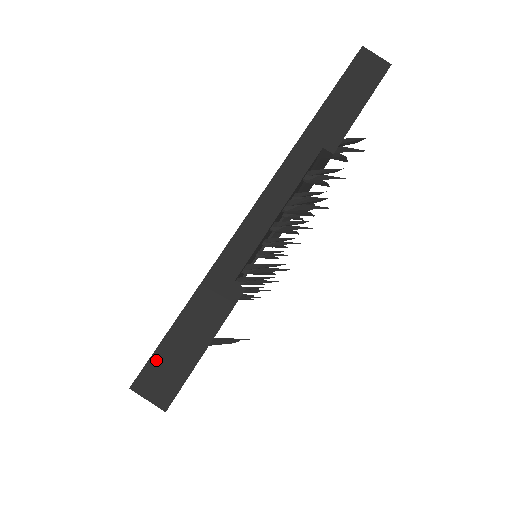
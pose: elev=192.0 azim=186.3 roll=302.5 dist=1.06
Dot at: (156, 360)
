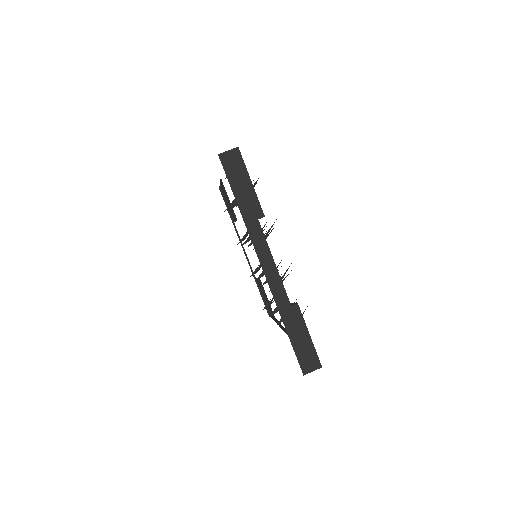
Dot at: (300, 359)
